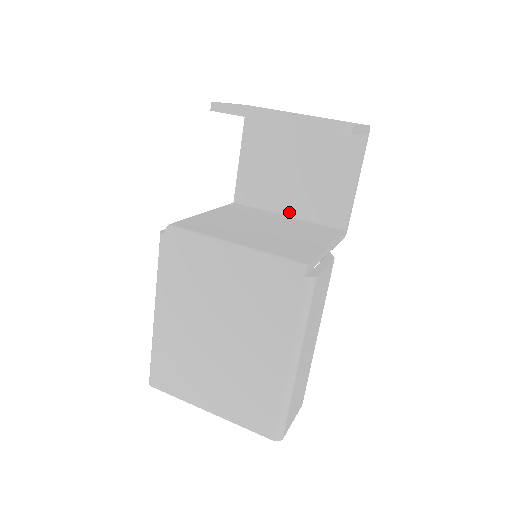
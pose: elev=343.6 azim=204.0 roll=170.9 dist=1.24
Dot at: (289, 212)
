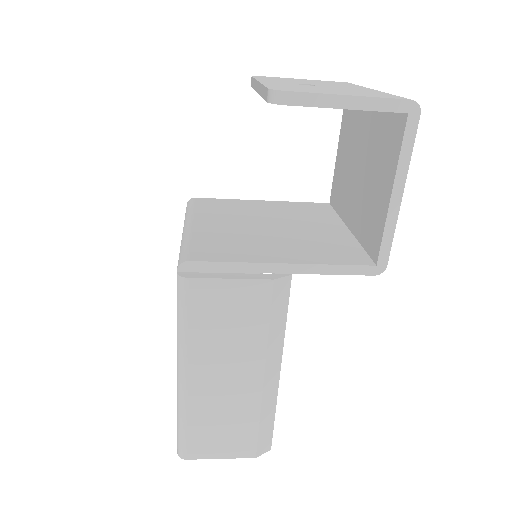
Dot at: (350, 224)
